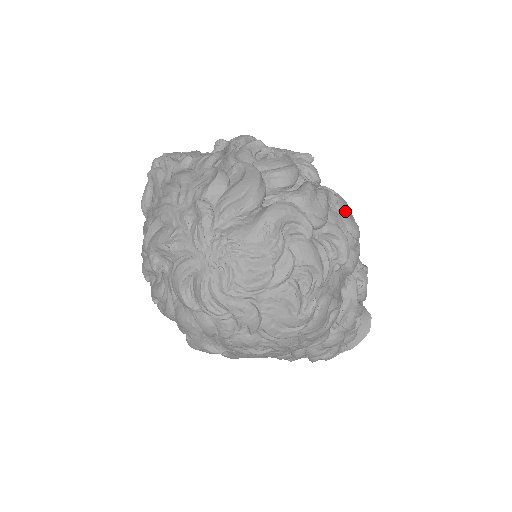
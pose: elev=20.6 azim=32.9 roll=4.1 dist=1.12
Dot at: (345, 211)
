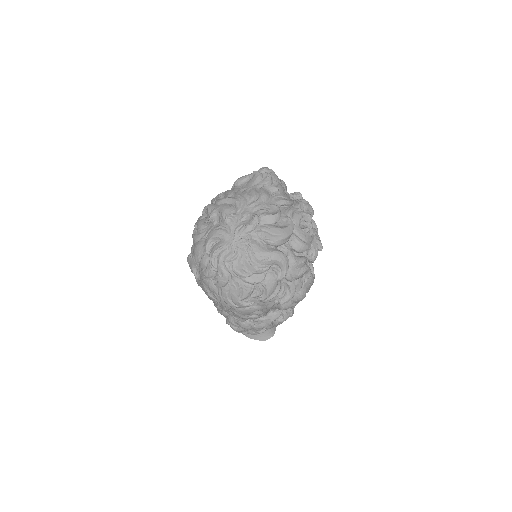
Dot at: (308, 285)
